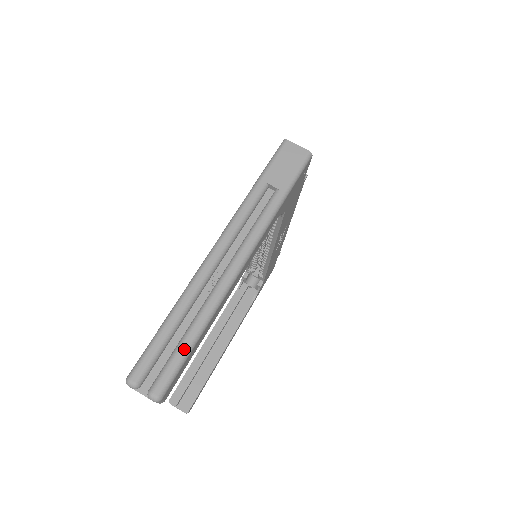
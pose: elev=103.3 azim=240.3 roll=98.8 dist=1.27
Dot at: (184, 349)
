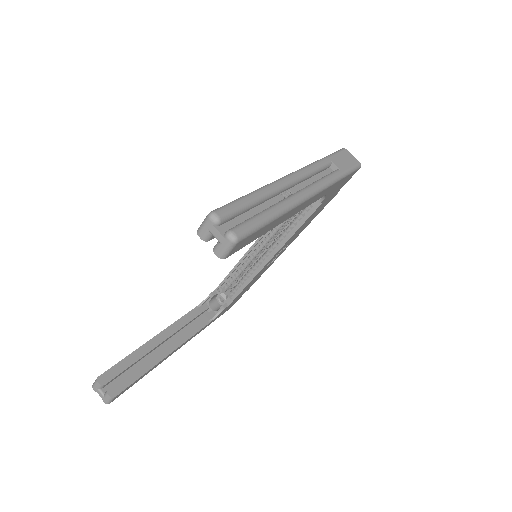
Dot at: (264, 218)
